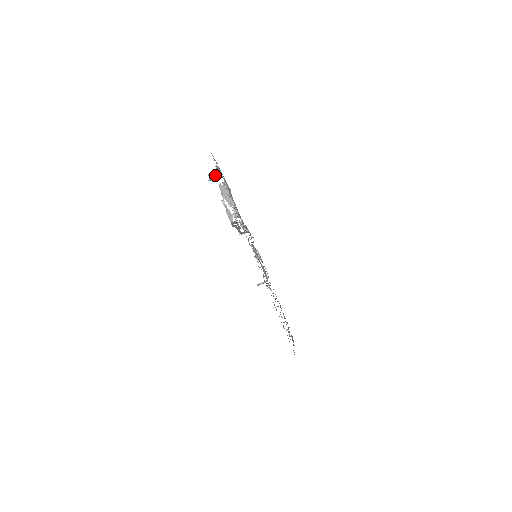
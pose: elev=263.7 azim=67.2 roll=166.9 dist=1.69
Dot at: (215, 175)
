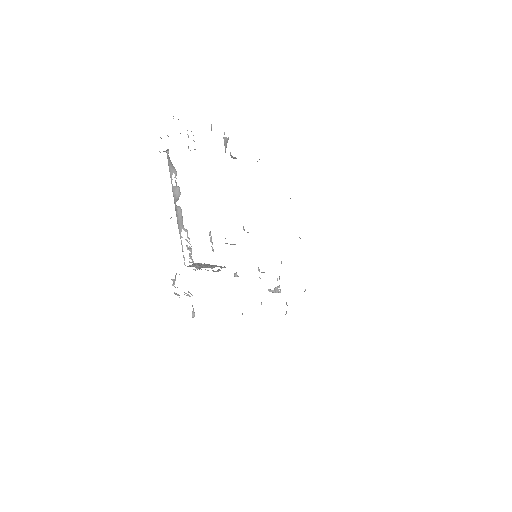
Dot at: occluded
